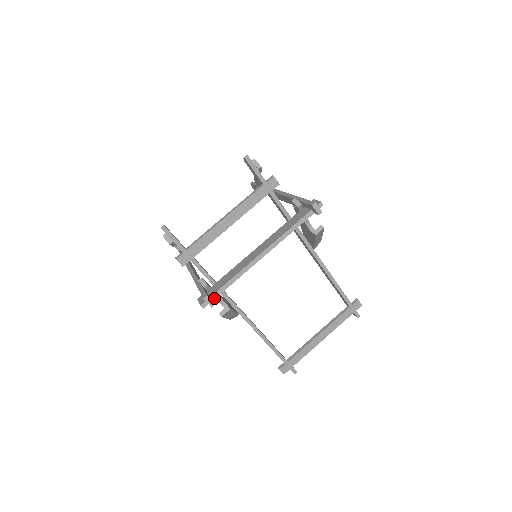
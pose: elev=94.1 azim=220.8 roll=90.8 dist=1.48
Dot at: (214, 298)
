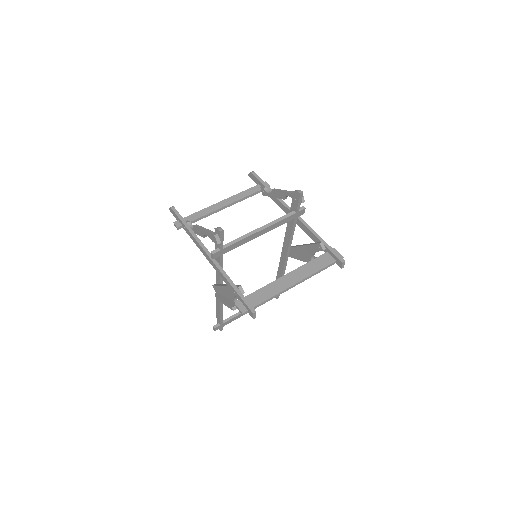
Dot at: occluded
